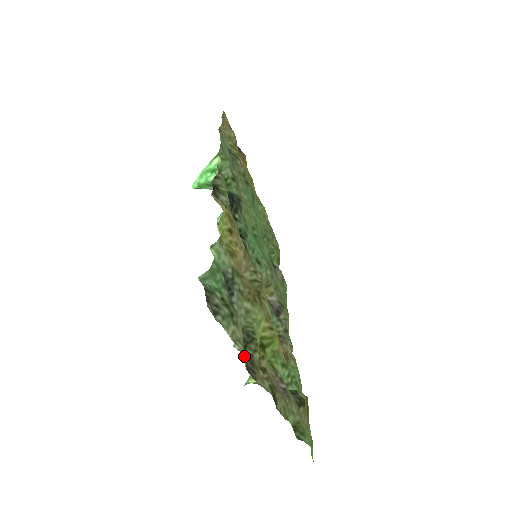
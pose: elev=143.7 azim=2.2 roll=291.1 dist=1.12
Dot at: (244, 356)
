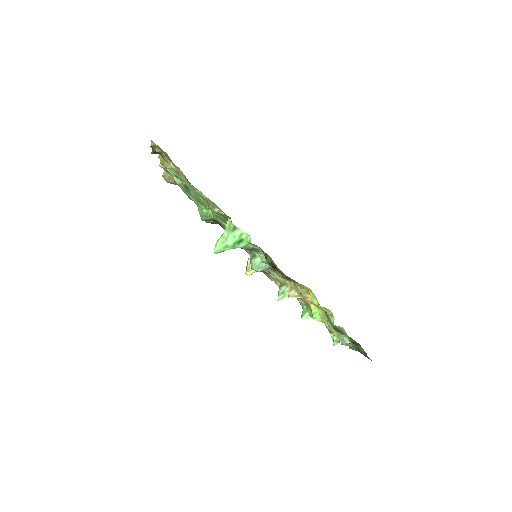
Dot at: occluded
